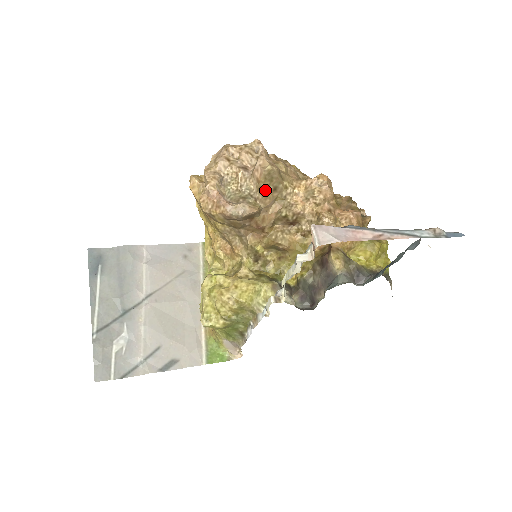
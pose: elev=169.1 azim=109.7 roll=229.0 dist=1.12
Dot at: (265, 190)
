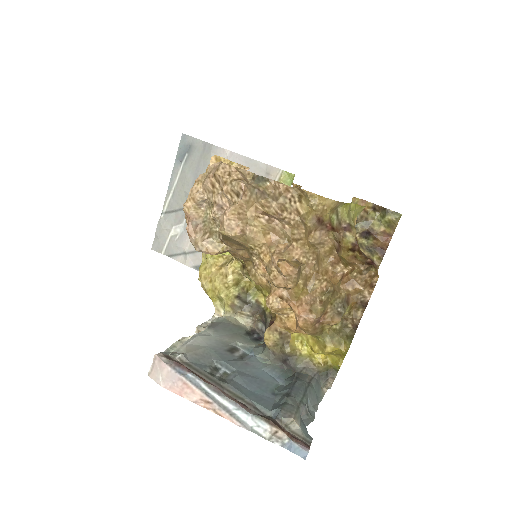
Dot at: (228, 241)
